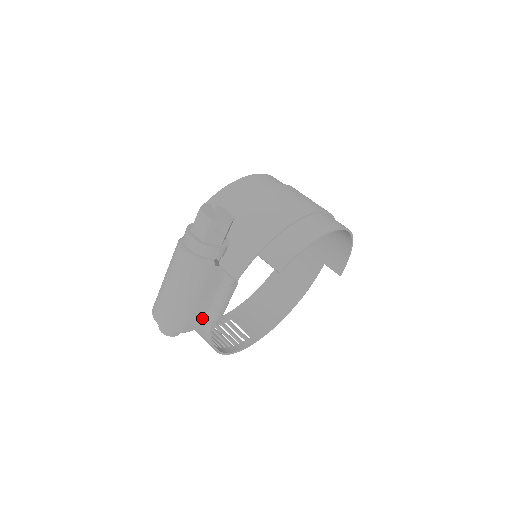
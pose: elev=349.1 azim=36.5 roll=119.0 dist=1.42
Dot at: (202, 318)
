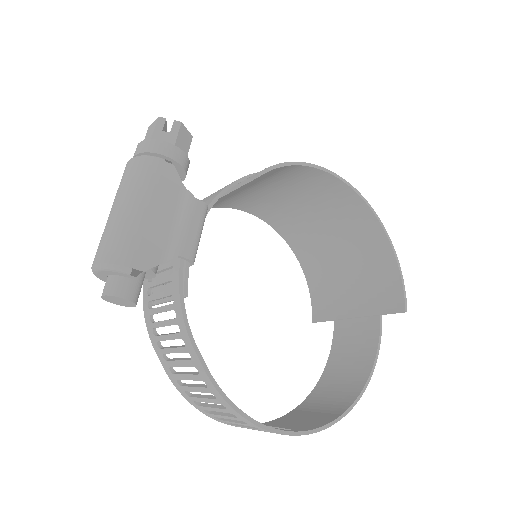
Dot at: (159, 252)
